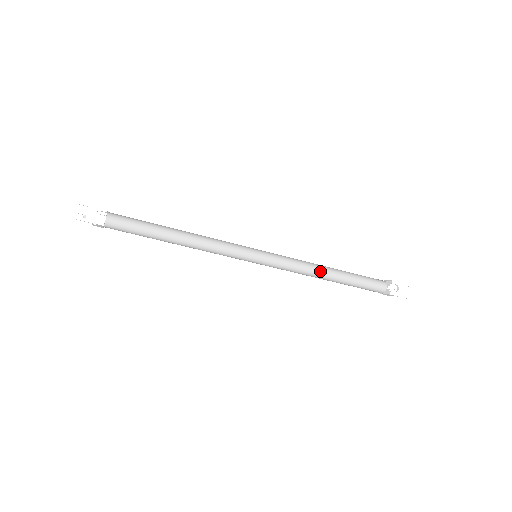
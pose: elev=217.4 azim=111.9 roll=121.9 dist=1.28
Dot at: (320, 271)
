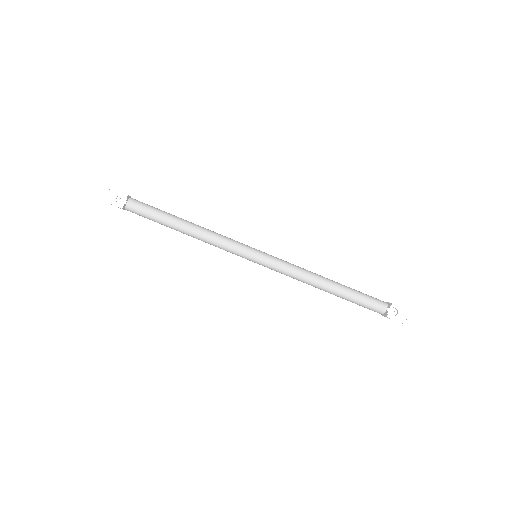
Dot at: (317, 281)
